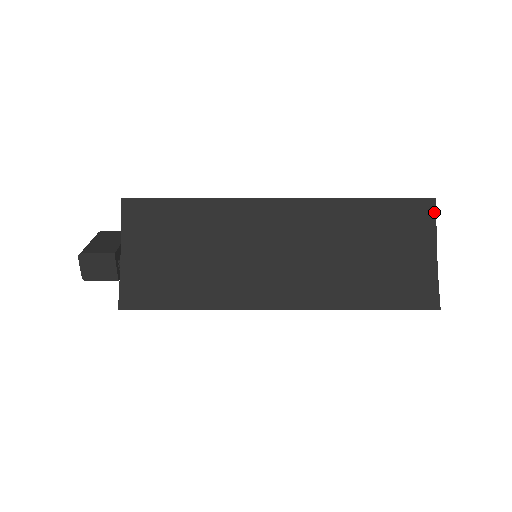
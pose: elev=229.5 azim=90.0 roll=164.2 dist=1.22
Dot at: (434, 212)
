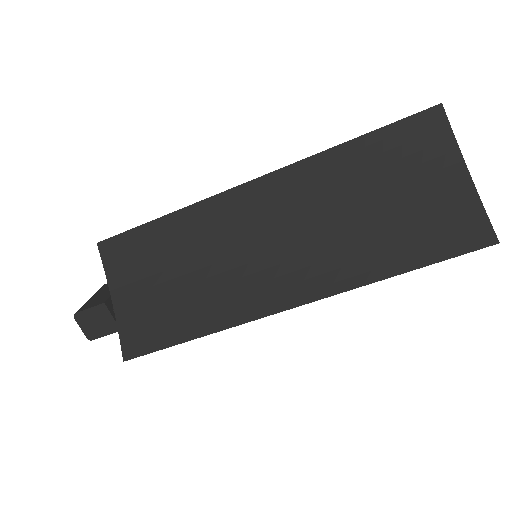
Dot at: (446, 122)
